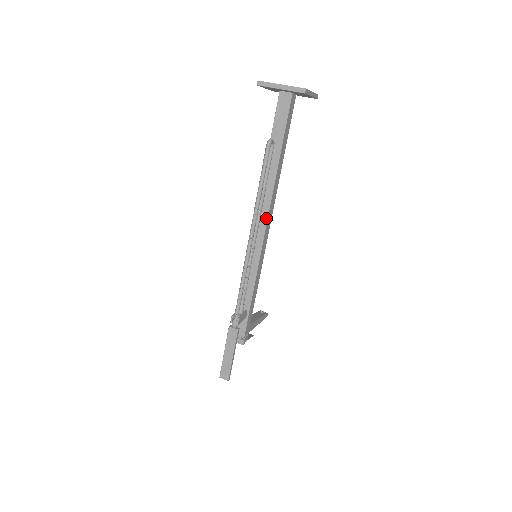
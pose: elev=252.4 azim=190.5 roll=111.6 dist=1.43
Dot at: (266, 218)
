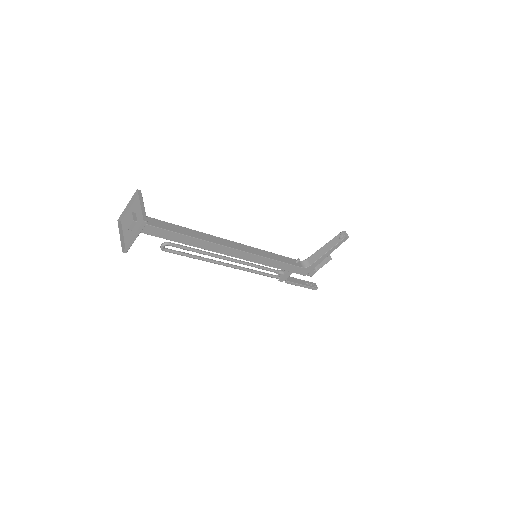
Dot at: (226, 254)
